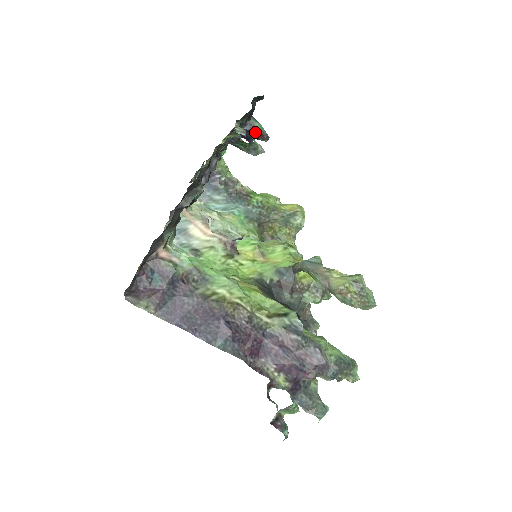
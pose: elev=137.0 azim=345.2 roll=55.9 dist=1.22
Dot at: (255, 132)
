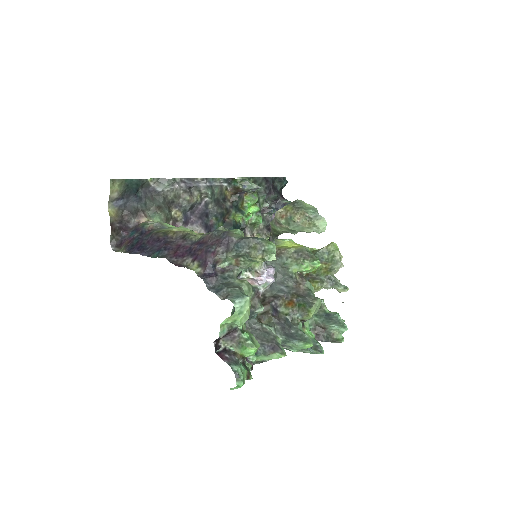
Dot at: occluded
